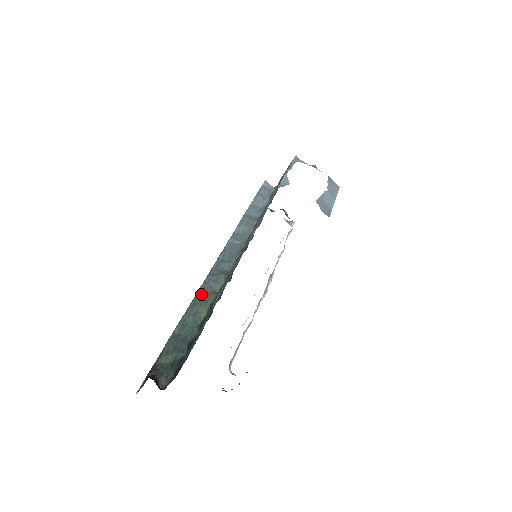
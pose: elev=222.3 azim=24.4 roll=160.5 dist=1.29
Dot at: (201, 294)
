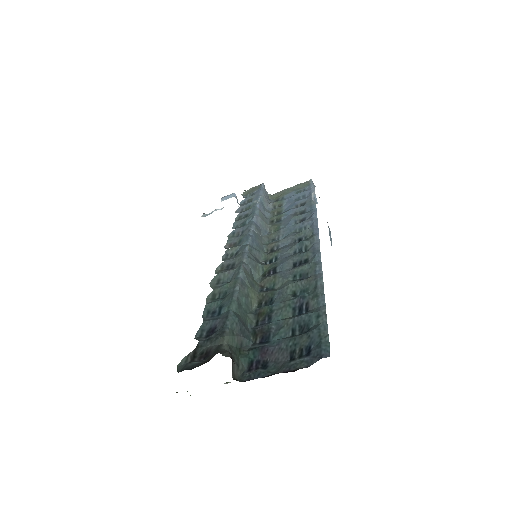
Dot at: (246, 275)
